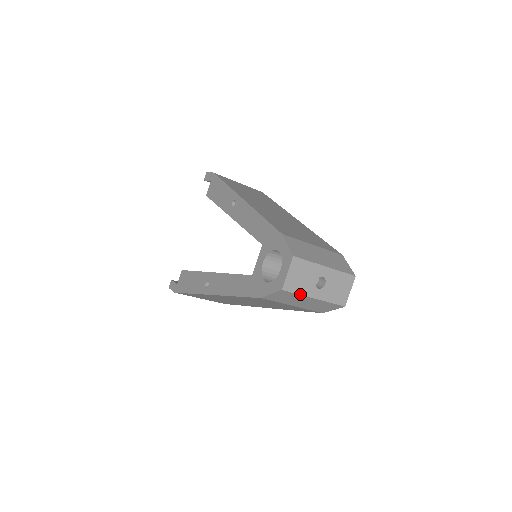
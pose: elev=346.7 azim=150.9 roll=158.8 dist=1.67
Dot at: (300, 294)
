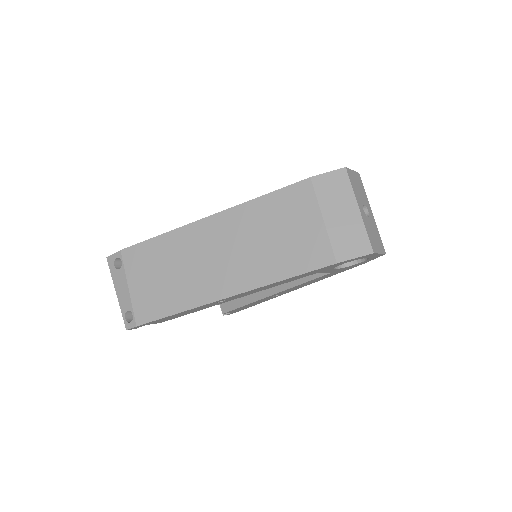
Dot at: (353, 189)
